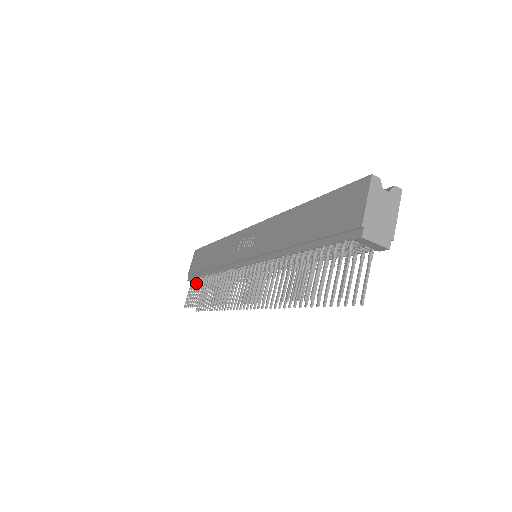
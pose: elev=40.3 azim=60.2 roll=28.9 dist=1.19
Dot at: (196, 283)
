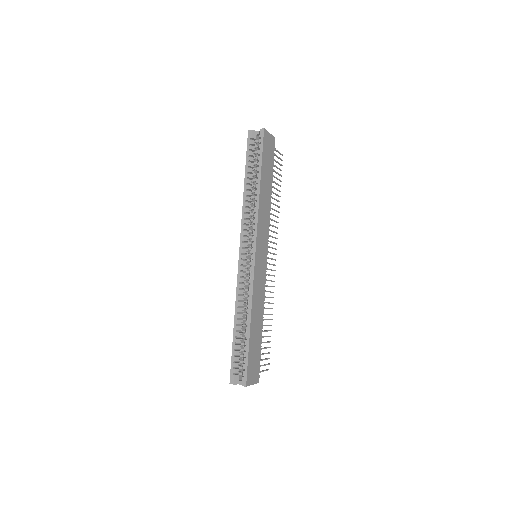
Dot at: occluded
